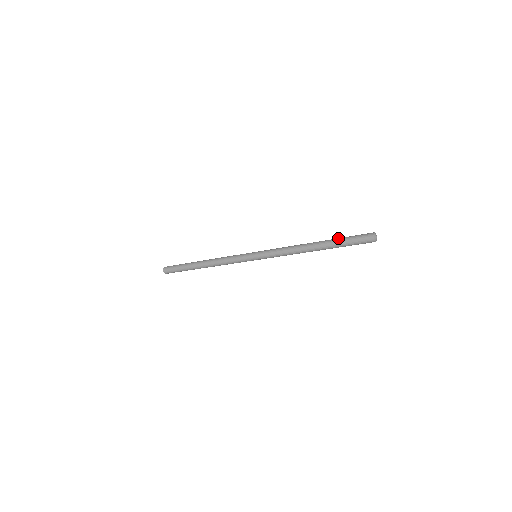
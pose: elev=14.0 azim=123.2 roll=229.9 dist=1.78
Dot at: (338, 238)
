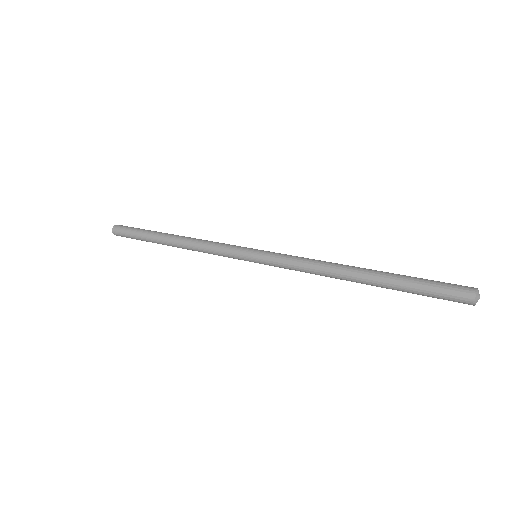
Dot at: (404, 281)
